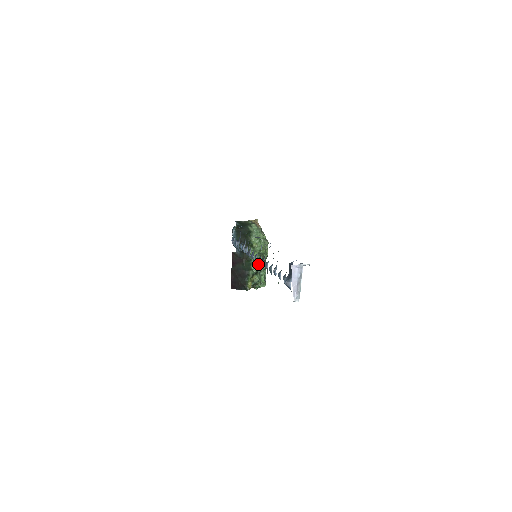
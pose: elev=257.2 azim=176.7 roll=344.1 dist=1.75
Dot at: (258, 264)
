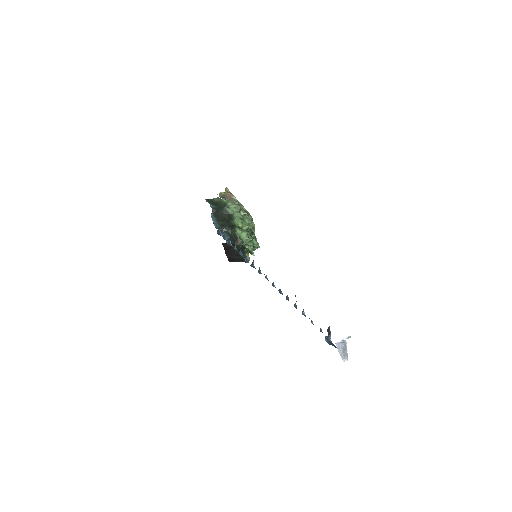
Dot at: (250, 241)
